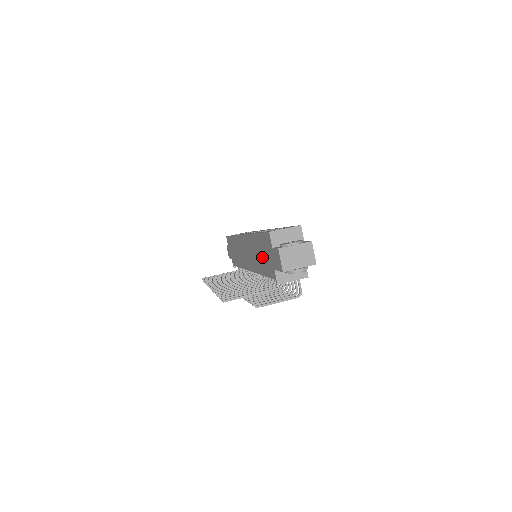
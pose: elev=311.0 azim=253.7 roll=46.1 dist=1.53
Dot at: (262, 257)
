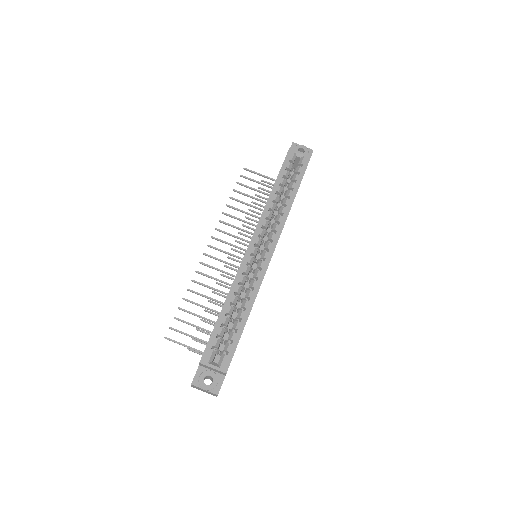
Dot at: occluded
